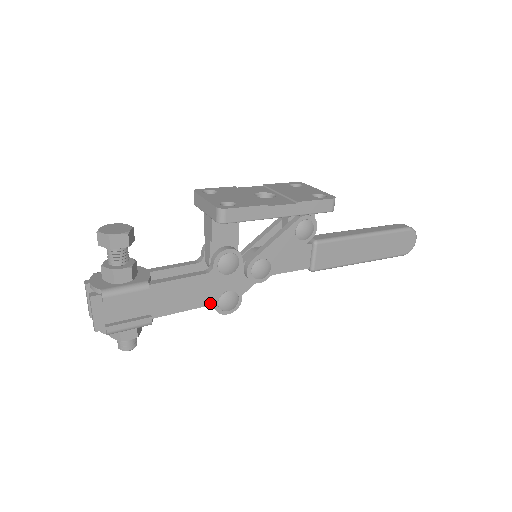
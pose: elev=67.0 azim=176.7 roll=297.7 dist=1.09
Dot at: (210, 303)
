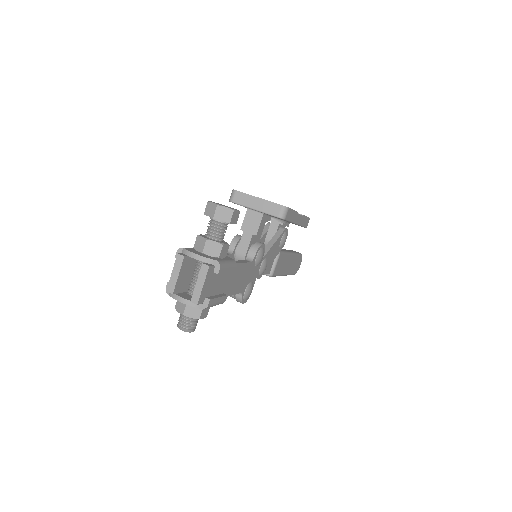
Dot at: (242, 291)
